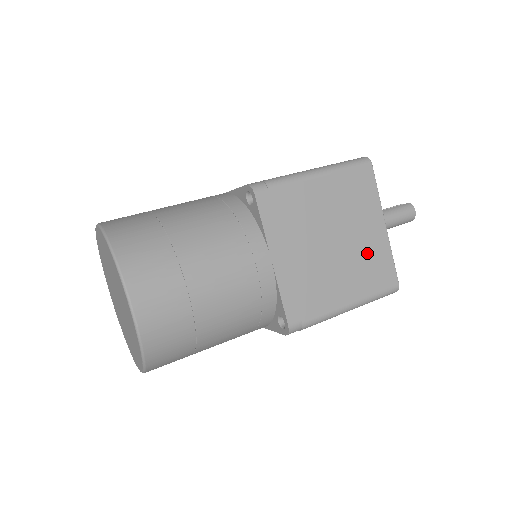
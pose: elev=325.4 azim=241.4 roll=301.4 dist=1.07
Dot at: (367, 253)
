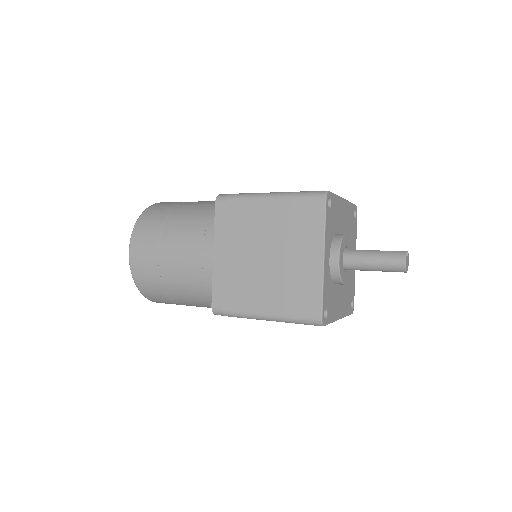
Dot at: (296, 277)
